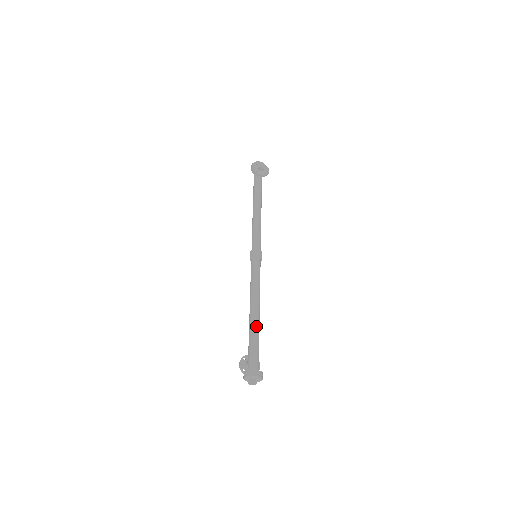
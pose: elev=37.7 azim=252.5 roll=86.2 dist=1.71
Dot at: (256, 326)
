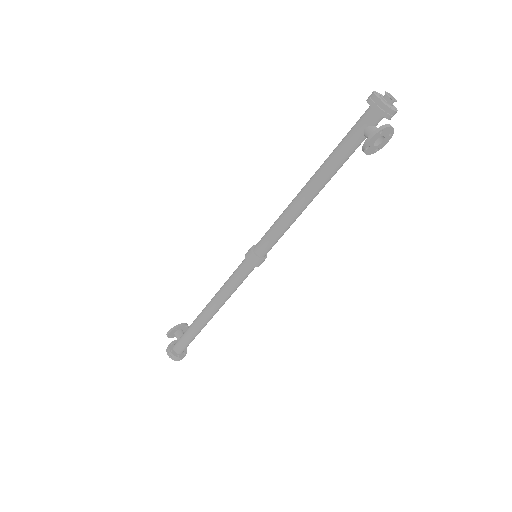
Dot at: occluded
